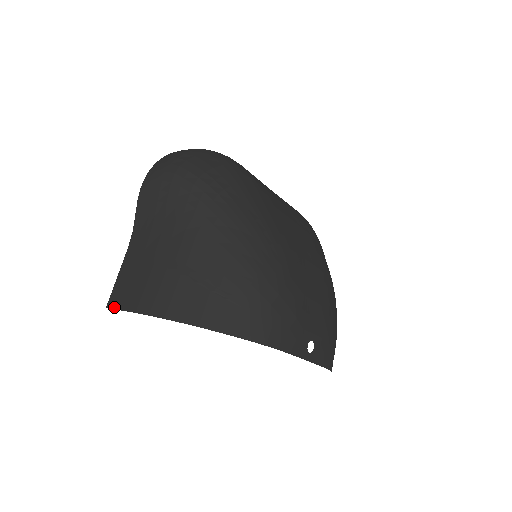
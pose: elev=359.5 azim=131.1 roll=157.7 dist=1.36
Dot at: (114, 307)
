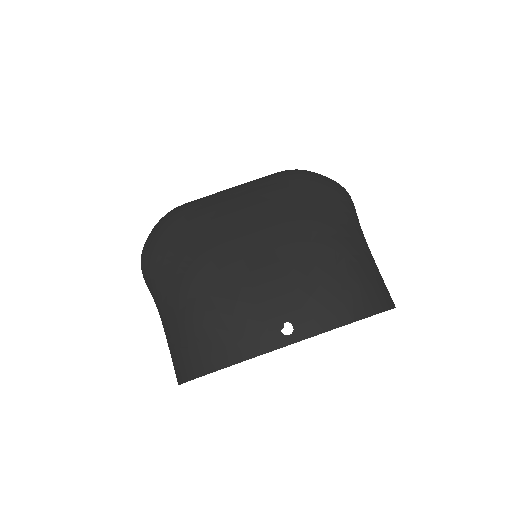
Dot at: occluded
